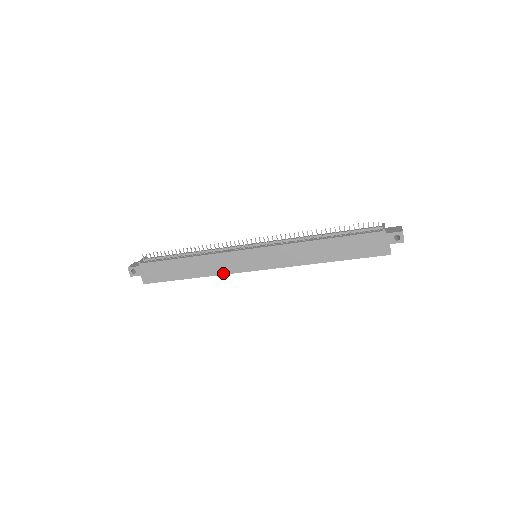
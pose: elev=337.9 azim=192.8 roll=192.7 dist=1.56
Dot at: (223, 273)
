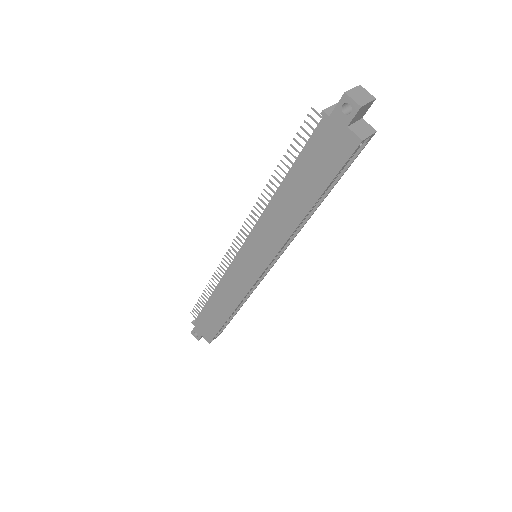
Dot at: (243, 296)
